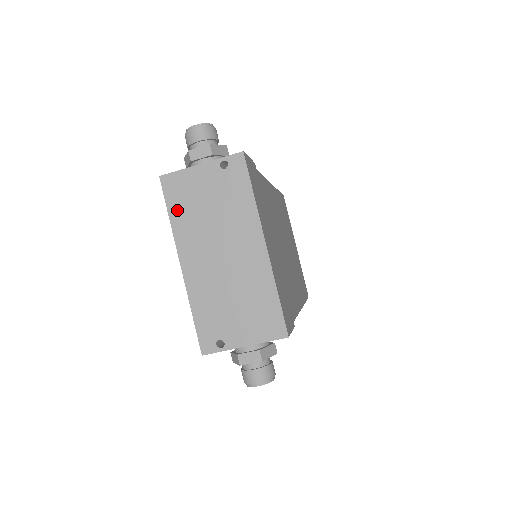
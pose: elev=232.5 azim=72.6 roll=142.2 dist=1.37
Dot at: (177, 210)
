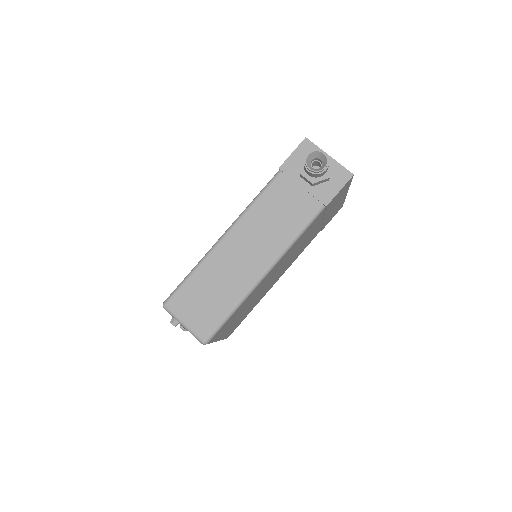
Dot at: occluded
